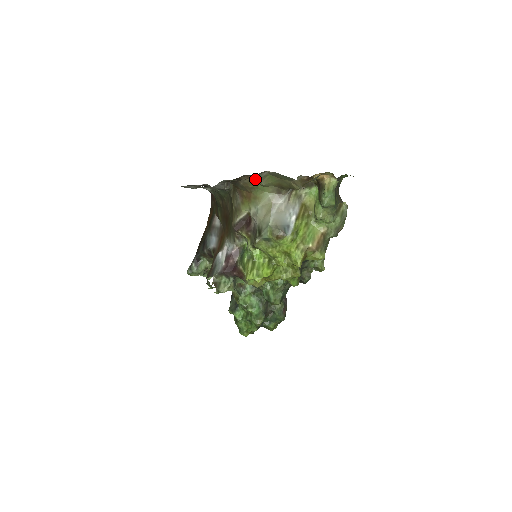
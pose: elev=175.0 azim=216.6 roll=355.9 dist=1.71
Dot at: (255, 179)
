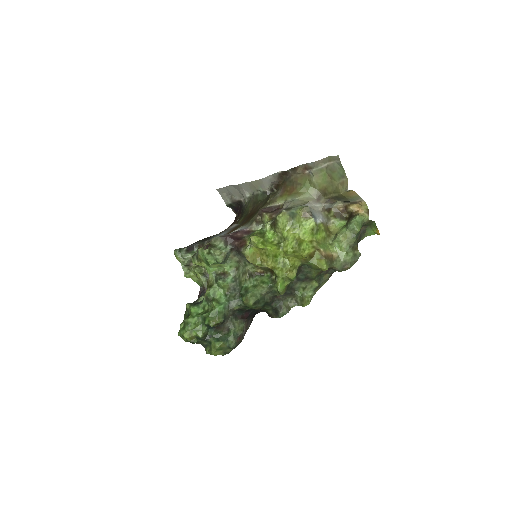
Dot at: (308, 175)
